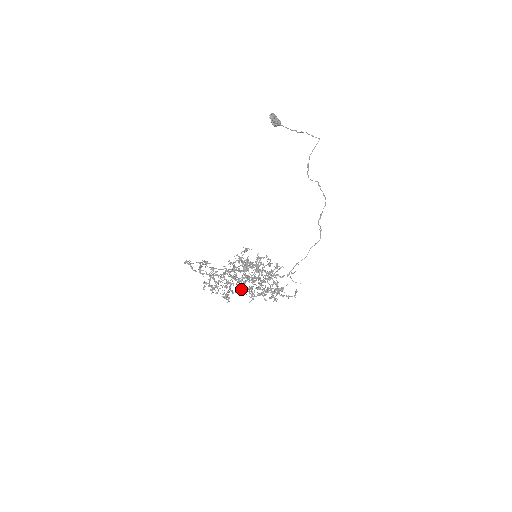
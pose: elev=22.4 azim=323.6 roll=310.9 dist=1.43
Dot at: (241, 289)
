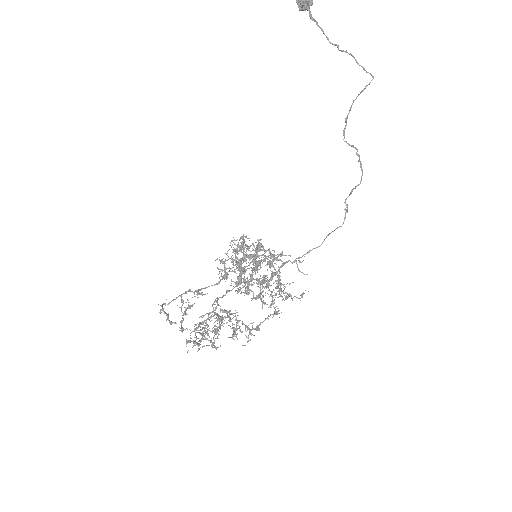
Dot at: (235, 330)
